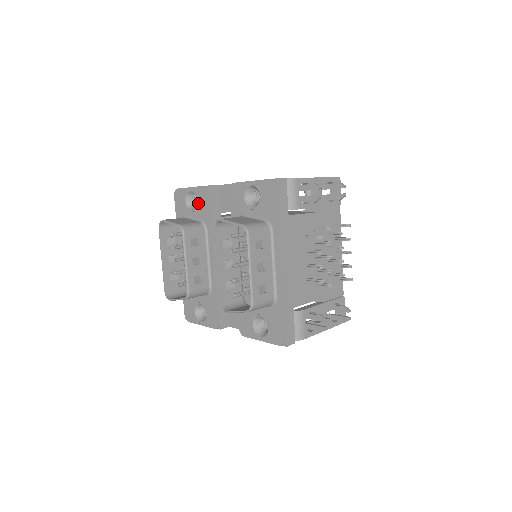
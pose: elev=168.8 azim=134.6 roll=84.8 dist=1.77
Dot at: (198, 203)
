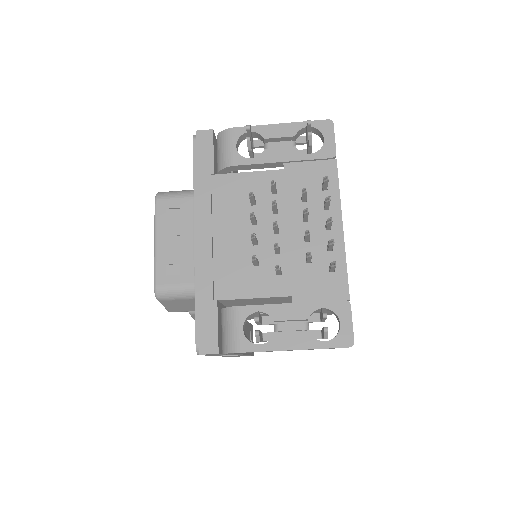
Dot at: occluded
